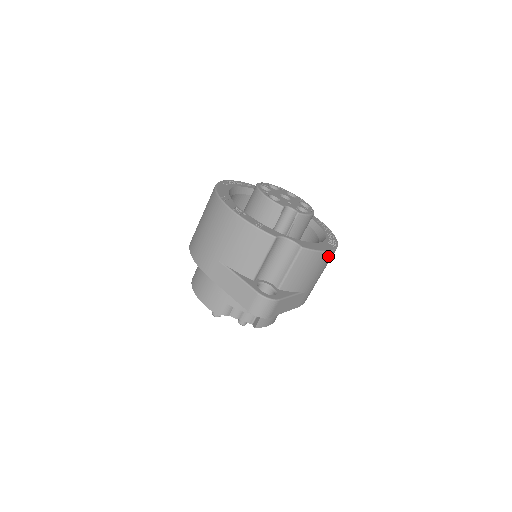
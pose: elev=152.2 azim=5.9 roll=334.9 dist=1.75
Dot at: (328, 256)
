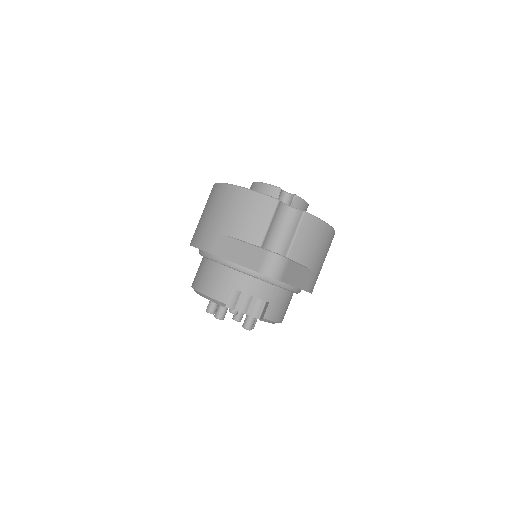
Dot at: (329, 232)
